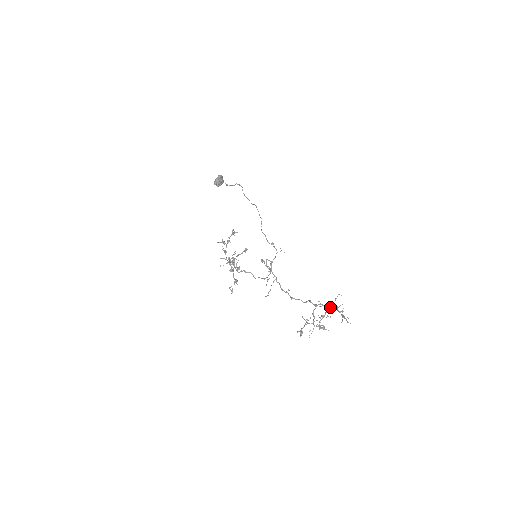
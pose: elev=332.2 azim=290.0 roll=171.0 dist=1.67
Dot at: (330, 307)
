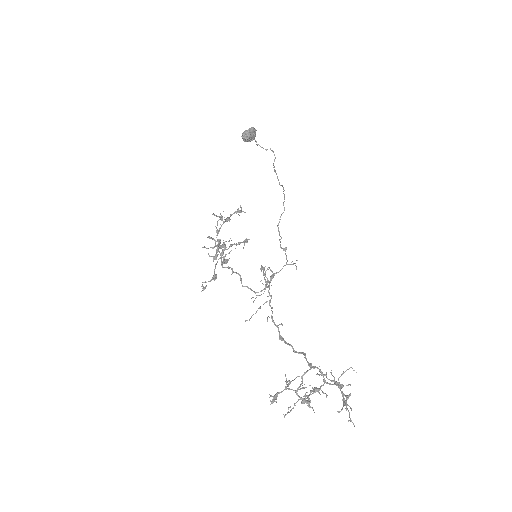
Dot at: (332, 381)
